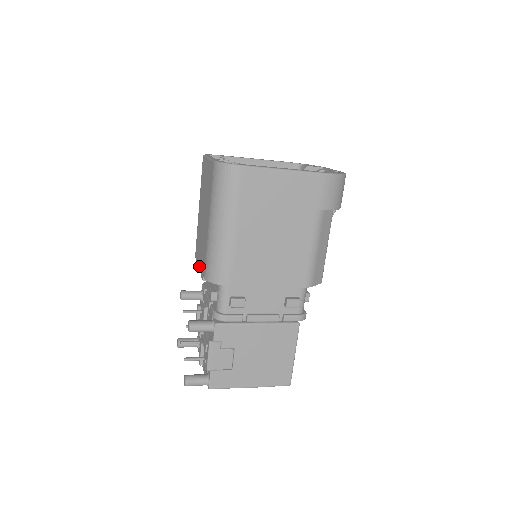
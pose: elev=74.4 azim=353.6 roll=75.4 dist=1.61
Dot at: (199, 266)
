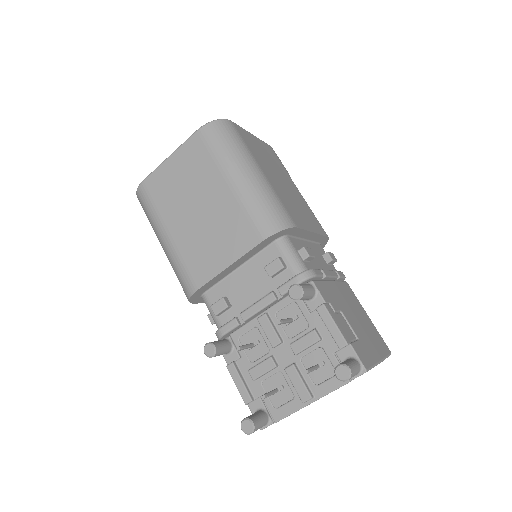
Dot at: (229, 264)
